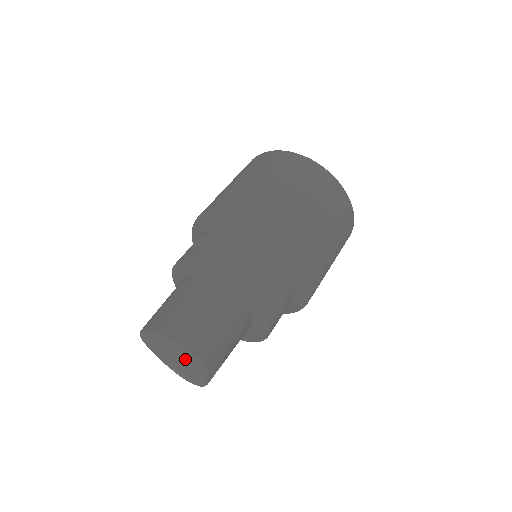
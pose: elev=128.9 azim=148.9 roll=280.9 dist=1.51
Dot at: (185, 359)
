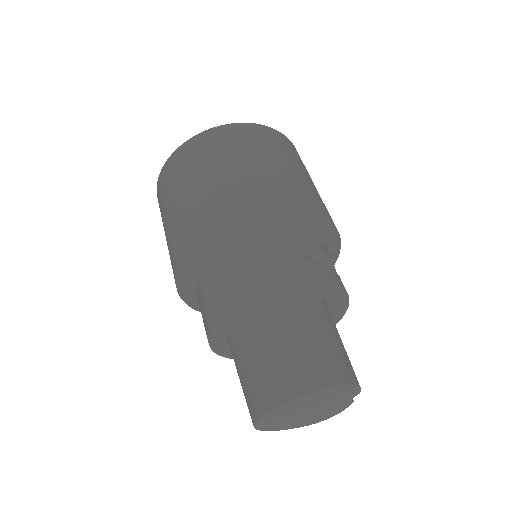
Dot at: (327, 399)
